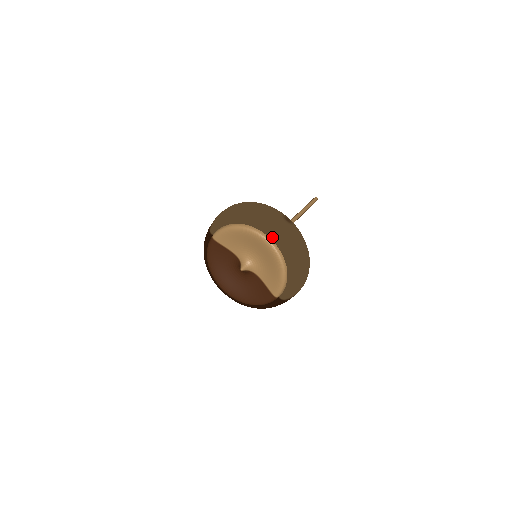
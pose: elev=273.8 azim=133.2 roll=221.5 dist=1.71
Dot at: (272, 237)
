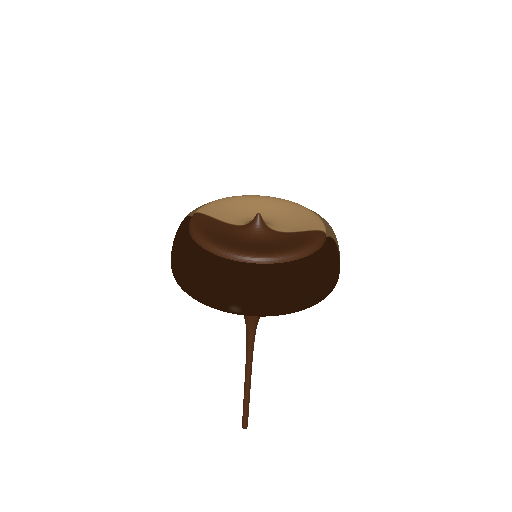
Dot at: occluded
